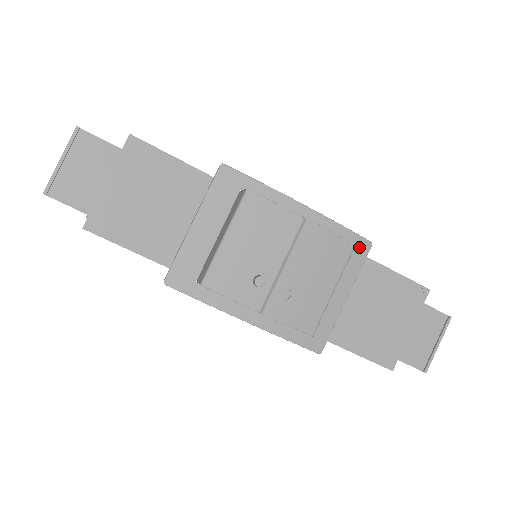
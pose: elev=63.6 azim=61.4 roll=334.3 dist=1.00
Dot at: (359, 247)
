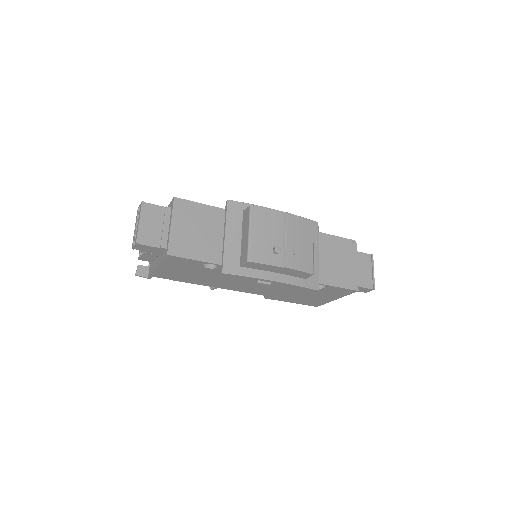
Dot at: (313, 226)
